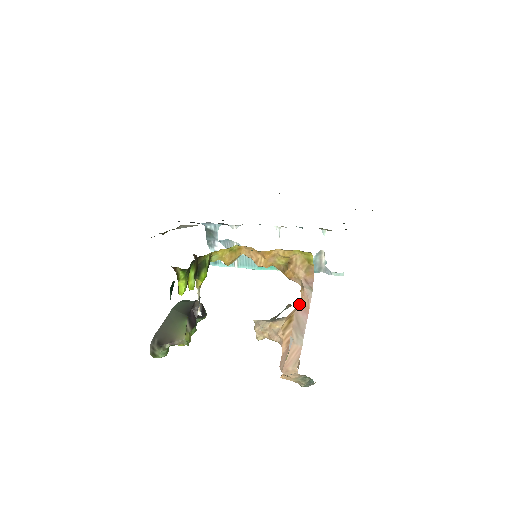
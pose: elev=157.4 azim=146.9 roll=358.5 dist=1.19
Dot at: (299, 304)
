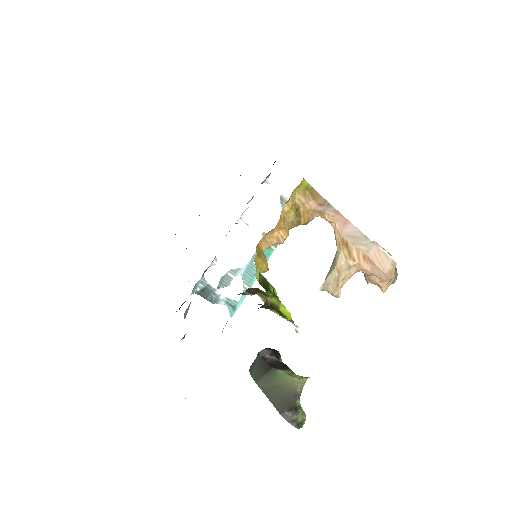
Dot at: (335, 227)
